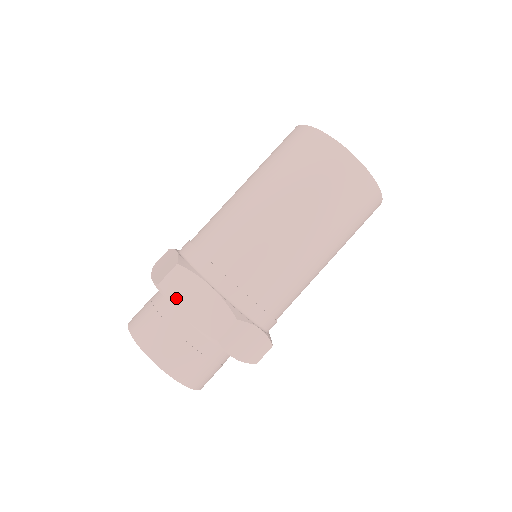
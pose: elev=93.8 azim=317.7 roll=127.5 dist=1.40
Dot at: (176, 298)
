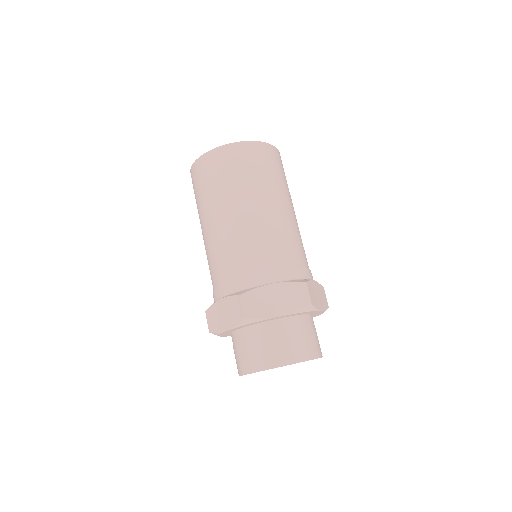
Dot at: (218, 327)
